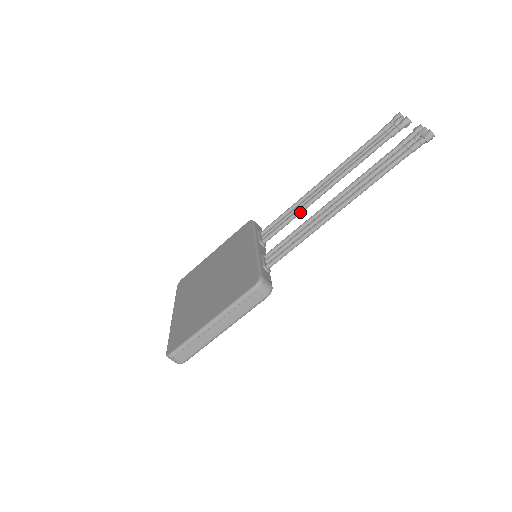
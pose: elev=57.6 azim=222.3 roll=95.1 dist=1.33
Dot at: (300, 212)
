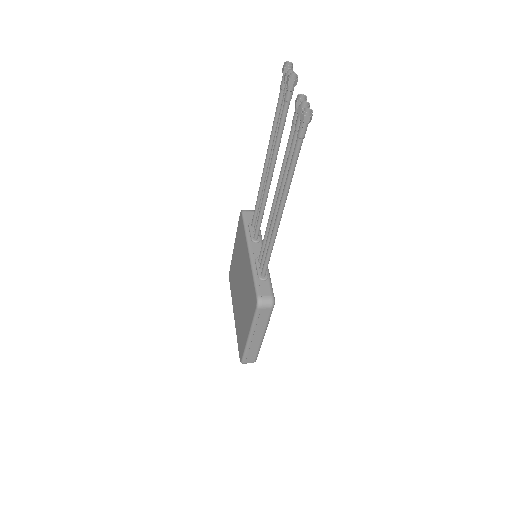
Dot at: (264, 204)
